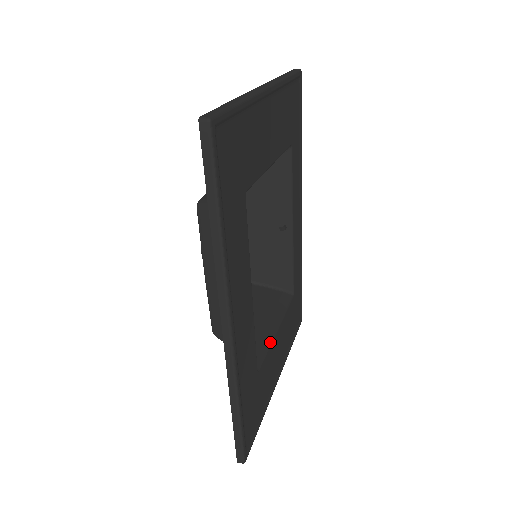
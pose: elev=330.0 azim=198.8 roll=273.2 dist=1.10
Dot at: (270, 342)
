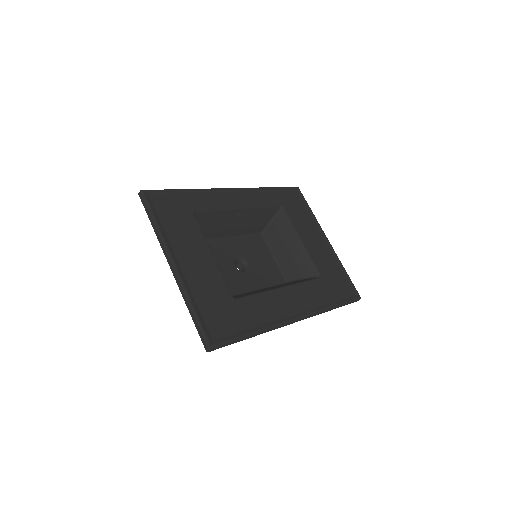
Dot at: (307, 254)
